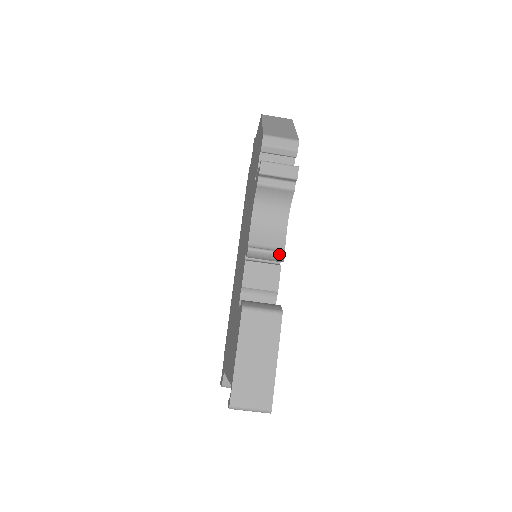
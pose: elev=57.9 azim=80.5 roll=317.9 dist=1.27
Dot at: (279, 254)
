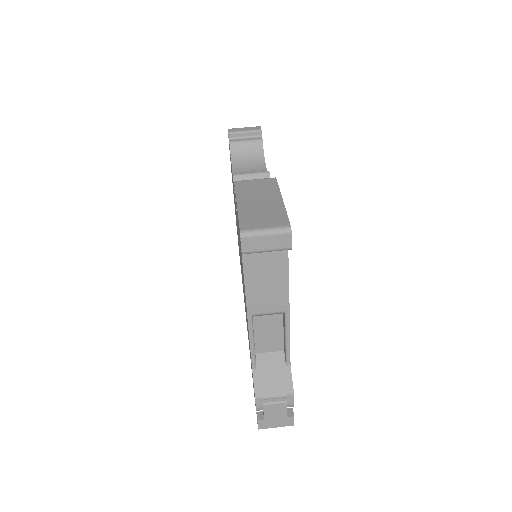
Dot at: (263, 173)
